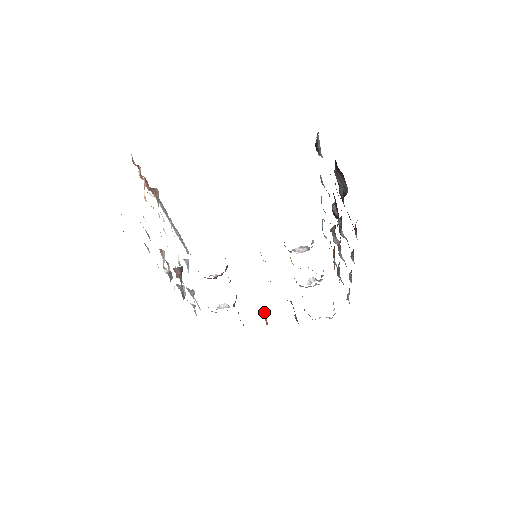
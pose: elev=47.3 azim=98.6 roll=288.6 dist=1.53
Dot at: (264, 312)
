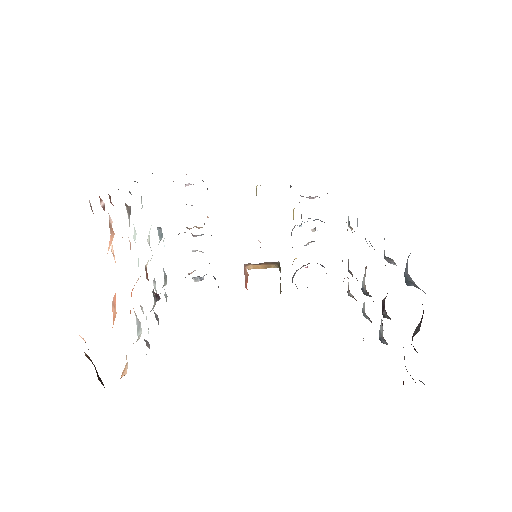
Dot at: (245, 273)
